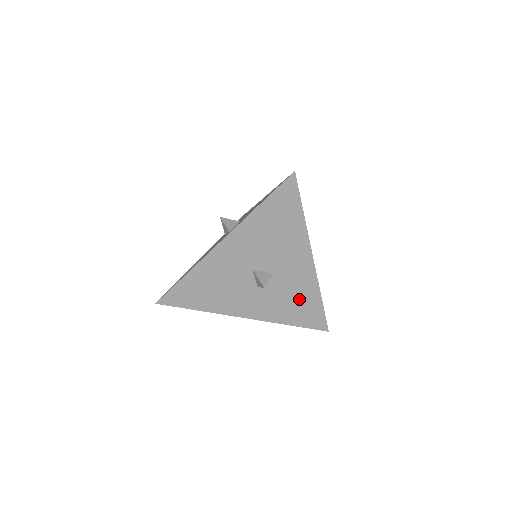
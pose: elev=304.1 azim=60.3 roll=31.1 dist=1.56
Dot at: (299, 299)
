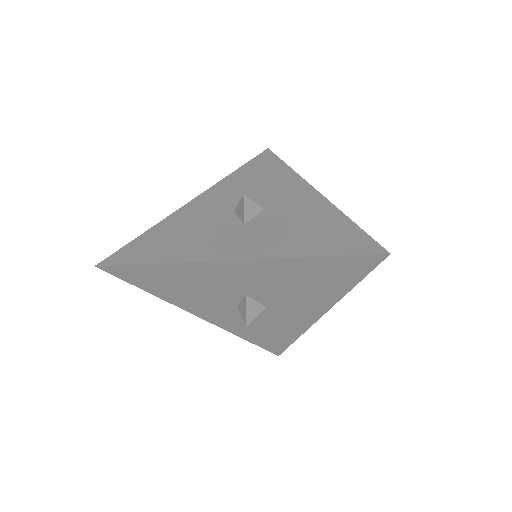
Dot at: (312, 225)
